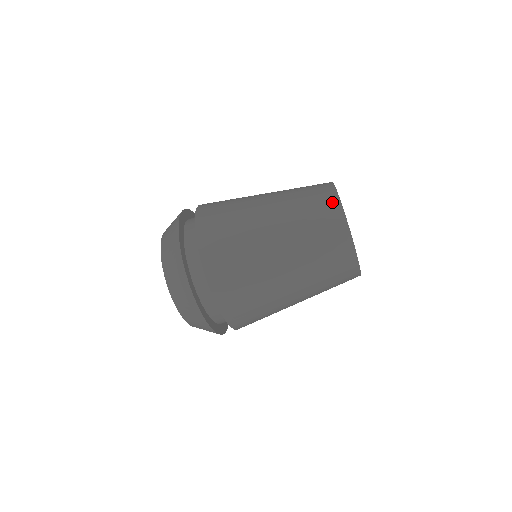
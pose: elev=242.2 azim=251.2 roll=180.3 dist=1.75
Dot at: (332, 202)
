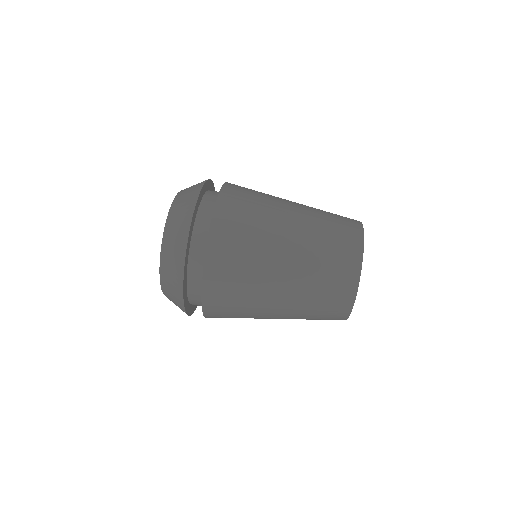
Dot at: (356, 235)
